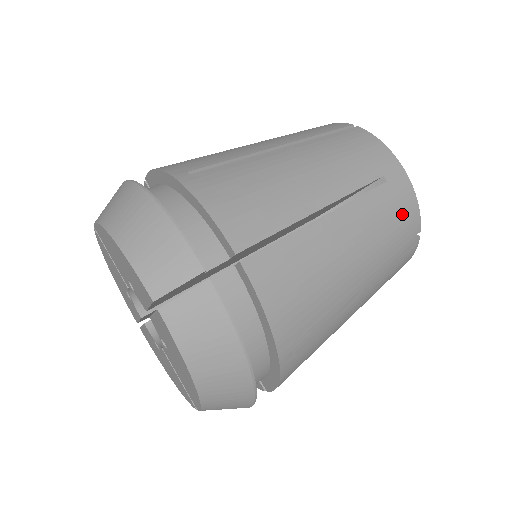
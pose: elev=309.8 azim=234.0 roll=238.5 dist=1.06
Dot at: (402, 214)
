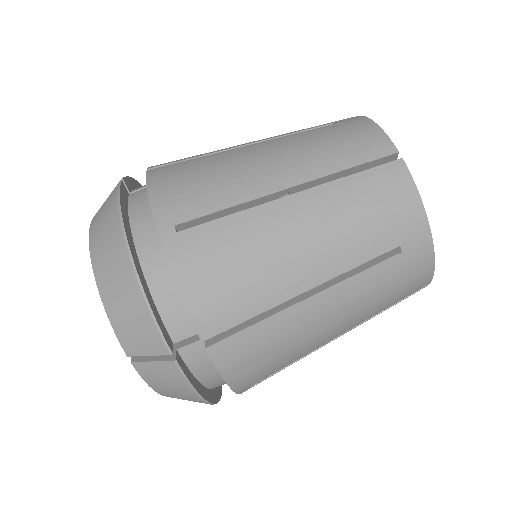
Dot at: (408, 280)
